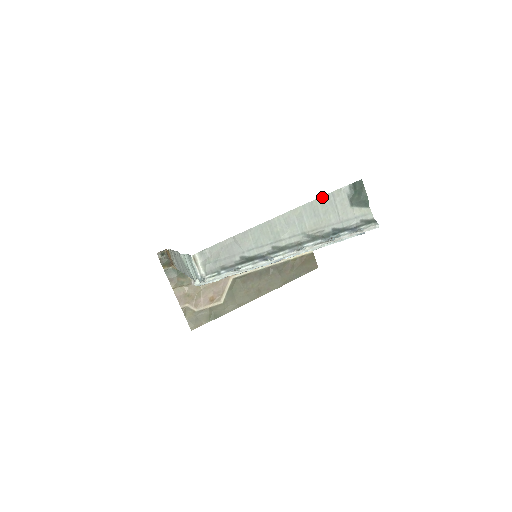
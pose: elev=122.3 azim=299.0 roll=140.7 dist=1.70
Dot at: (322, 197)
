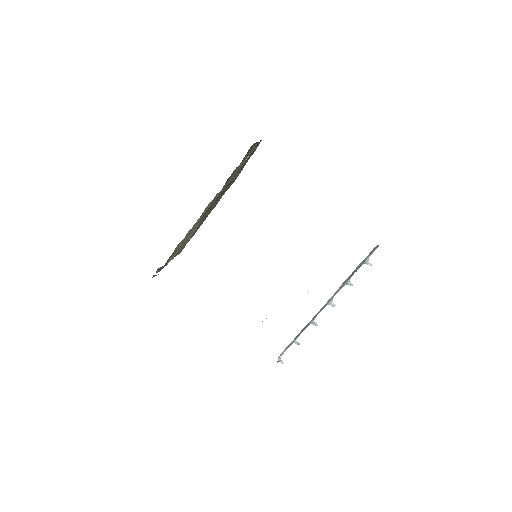
Dot at: occluded
